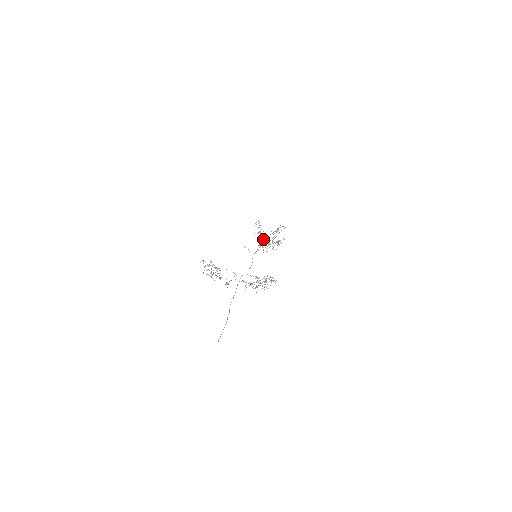
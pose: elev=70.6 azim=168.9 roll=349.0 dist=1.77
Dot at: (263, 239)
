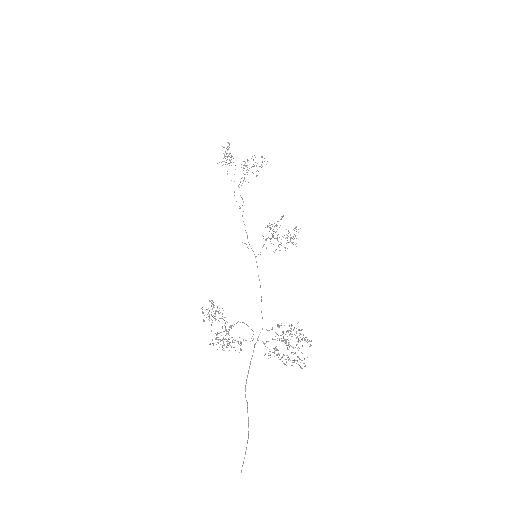
Dot at: (238, 185)
